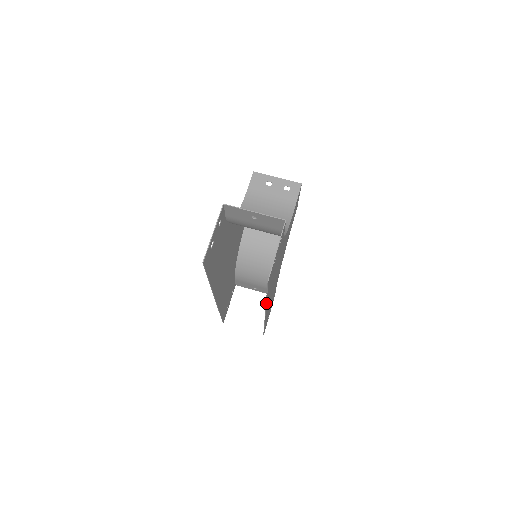
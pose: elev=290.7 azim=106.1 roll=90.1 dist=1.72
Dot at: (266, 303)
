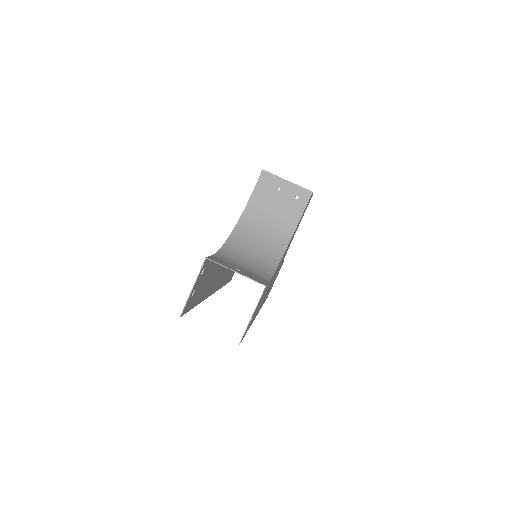
Dot at: occluded
